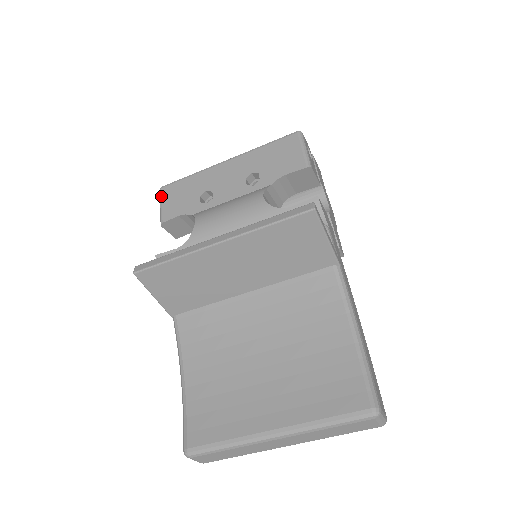
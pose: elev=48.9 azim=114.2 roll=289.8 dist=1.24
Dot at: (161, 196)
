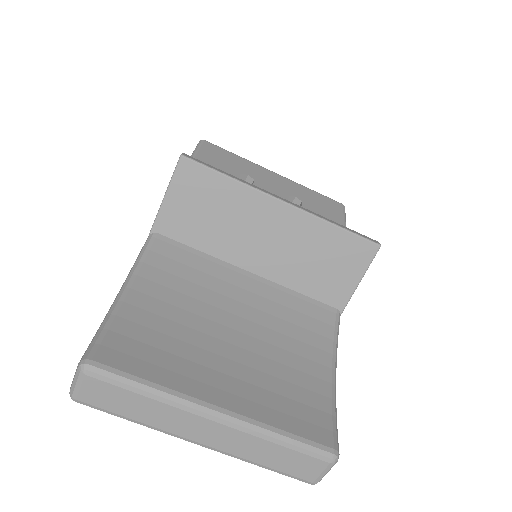
Dot at: (202, 144)
